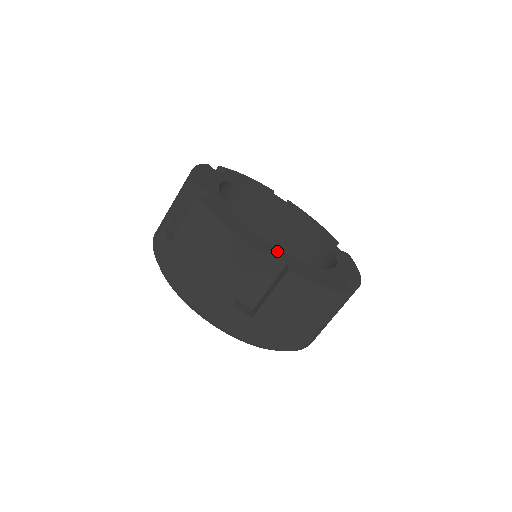
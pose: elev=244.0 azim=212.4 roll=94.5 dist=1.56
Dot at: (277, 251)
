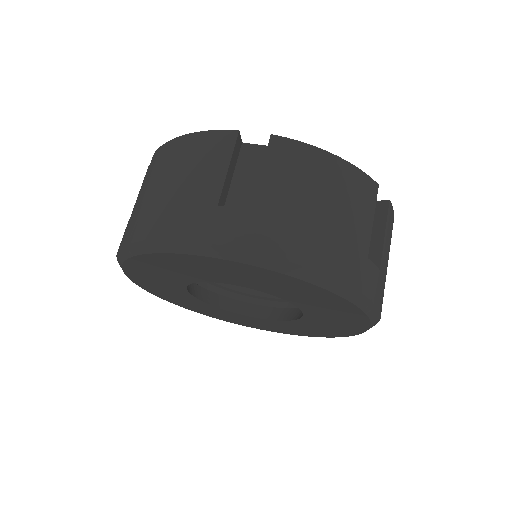
Dot at: occluded
